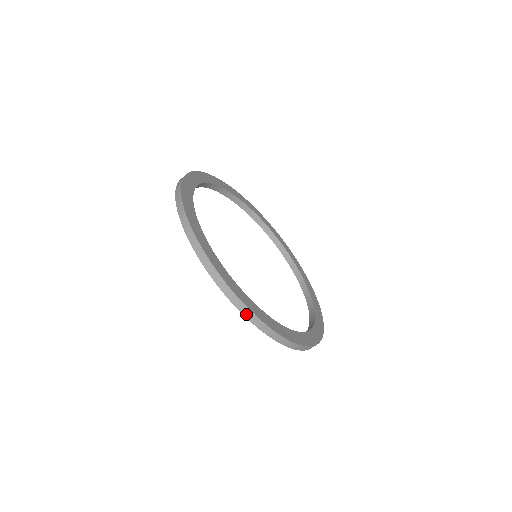
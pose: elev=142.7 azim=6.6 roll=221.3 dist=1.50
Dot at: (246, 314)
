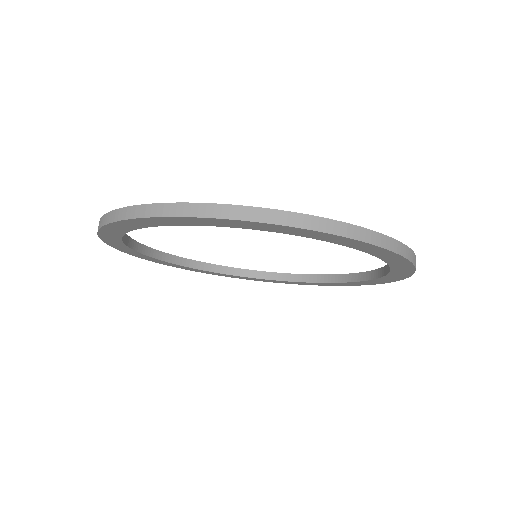
Dot at: (357, 236)
